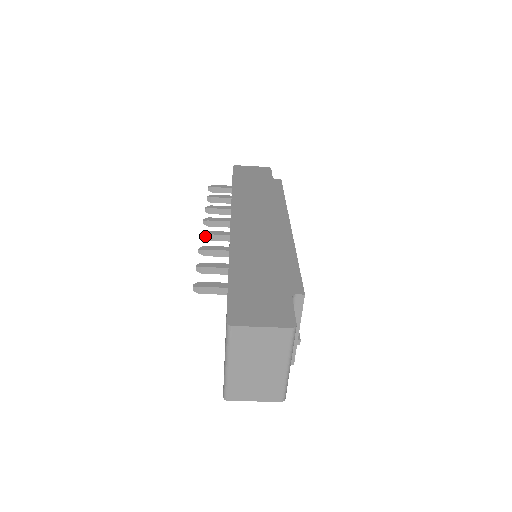
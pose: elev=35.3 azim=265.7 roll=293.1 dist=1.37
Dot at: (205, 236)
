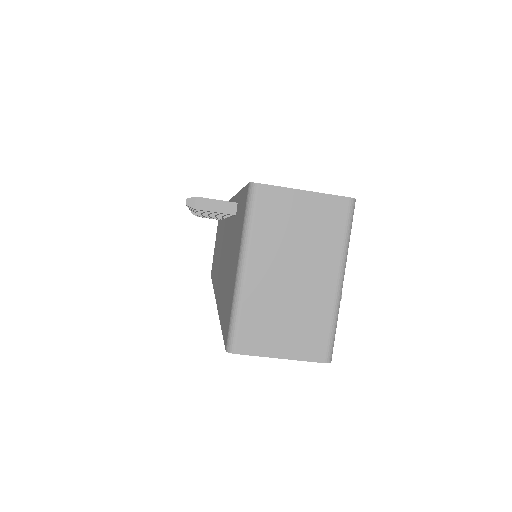
Dot at: occluded
